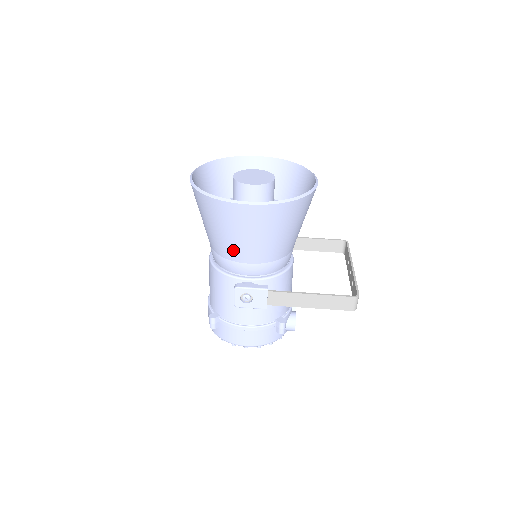
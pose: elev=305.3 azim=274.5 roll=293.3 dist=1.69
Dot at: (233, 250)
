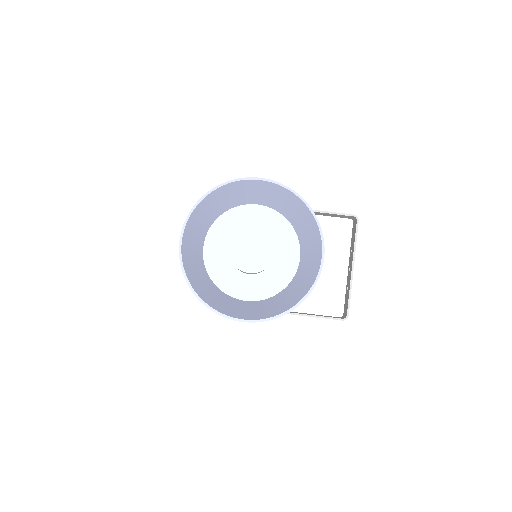
Dot at: occluded
